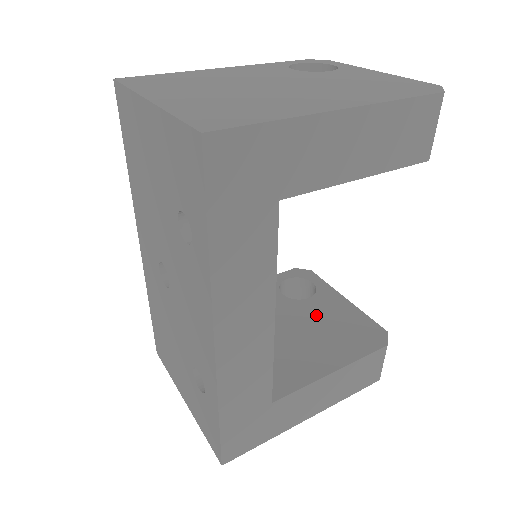
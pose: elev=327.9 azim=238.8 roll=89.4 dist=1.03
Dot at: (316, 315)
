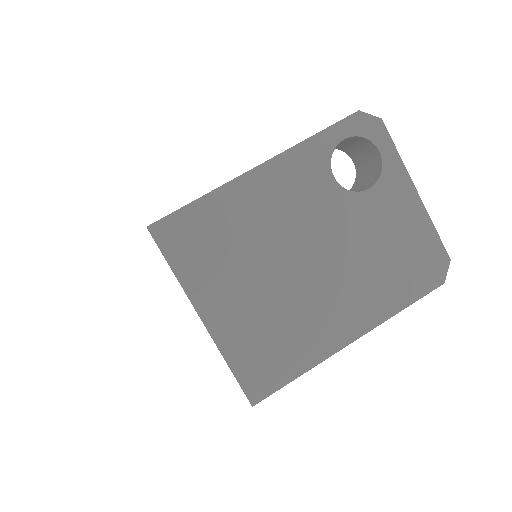
Dot at: occluded
